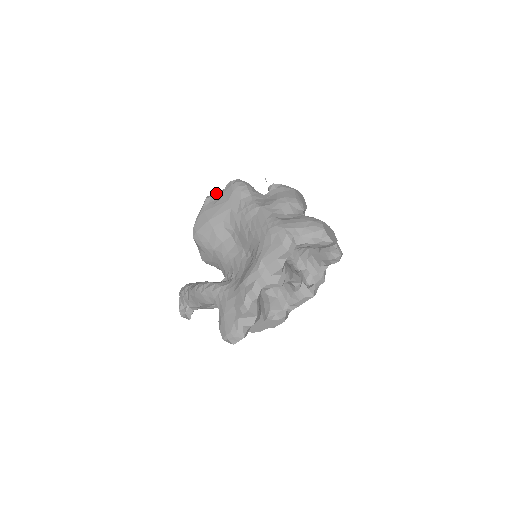
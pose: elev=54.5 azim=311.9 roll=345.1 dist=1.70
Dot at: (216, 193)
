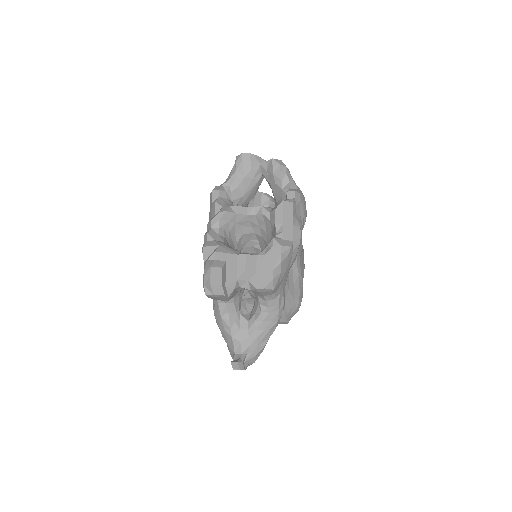
Dot at: occluded
